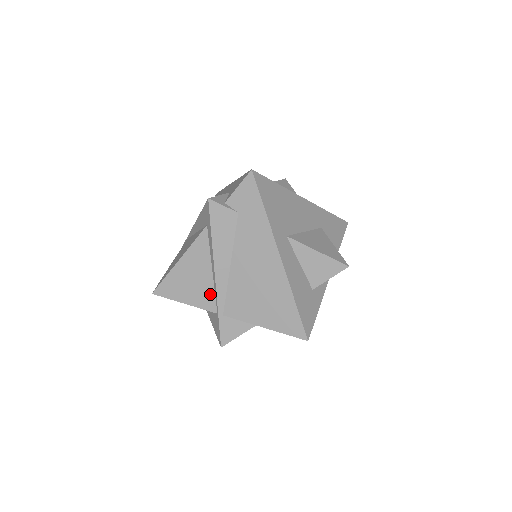
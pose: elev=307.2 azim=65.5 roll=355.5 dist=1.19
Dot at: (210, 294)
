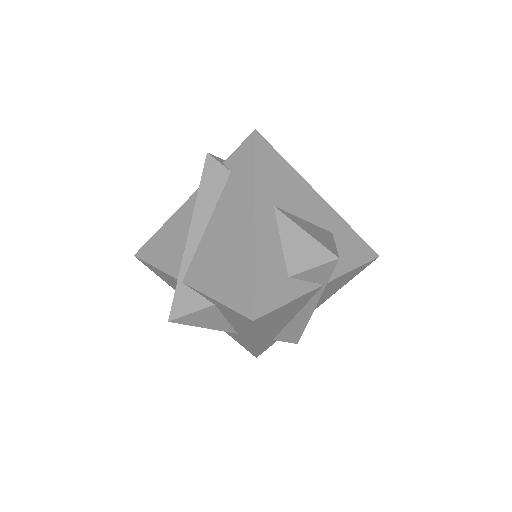
Dot at: (179, 257)
